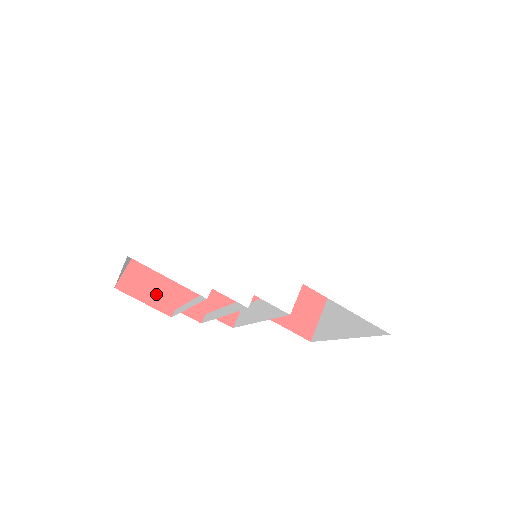
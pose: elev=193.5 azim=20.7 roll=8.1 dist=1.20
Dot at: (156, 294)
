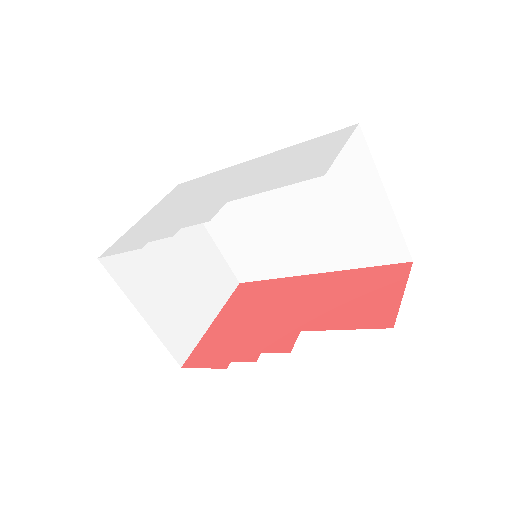
Dot at: (215, 358)
